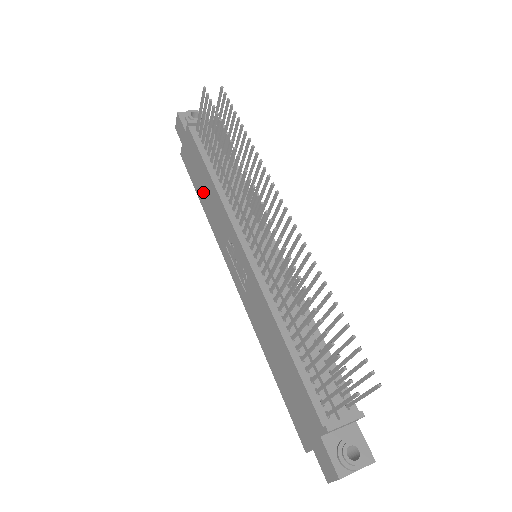
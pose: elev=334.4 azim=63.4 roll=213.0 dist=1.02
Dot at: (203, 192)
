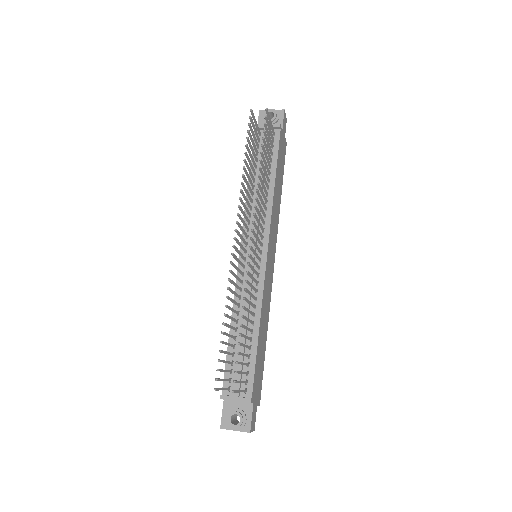
Dot at: occluded
